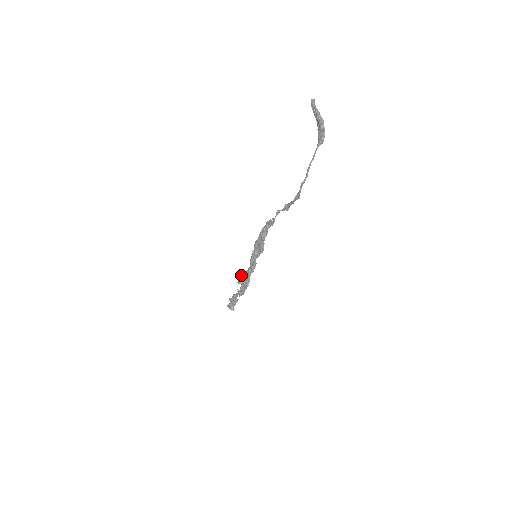
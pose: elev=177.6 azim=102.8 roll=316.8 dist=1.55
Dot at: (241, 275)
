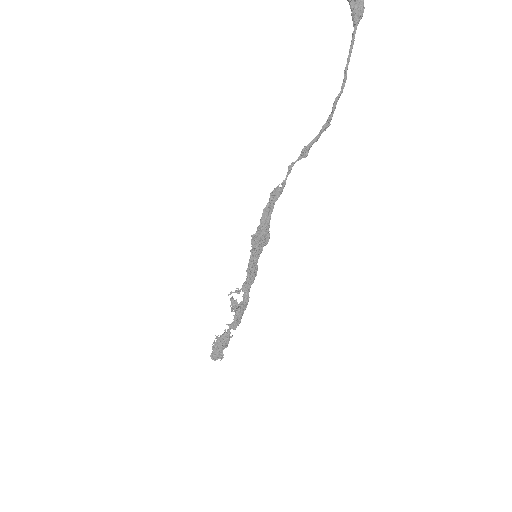
Dot at: (233, 299)
